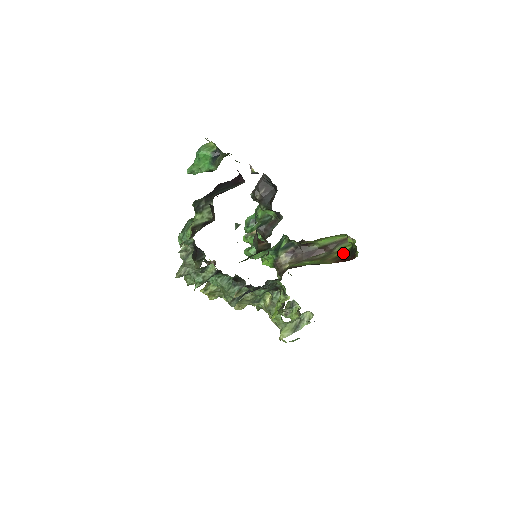
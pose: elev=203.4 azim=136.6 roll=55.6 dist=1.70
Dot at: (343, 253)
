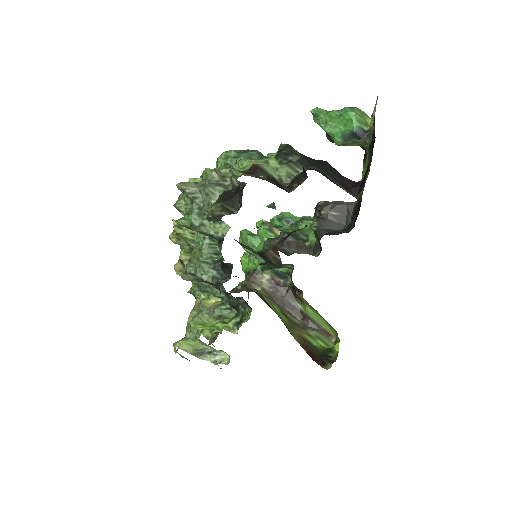
Dot at: (314, 343)
